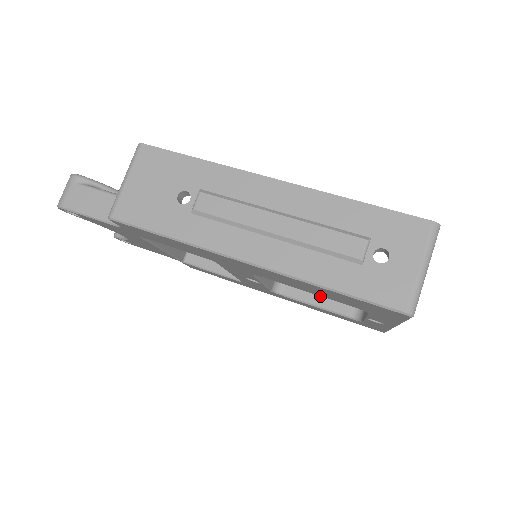
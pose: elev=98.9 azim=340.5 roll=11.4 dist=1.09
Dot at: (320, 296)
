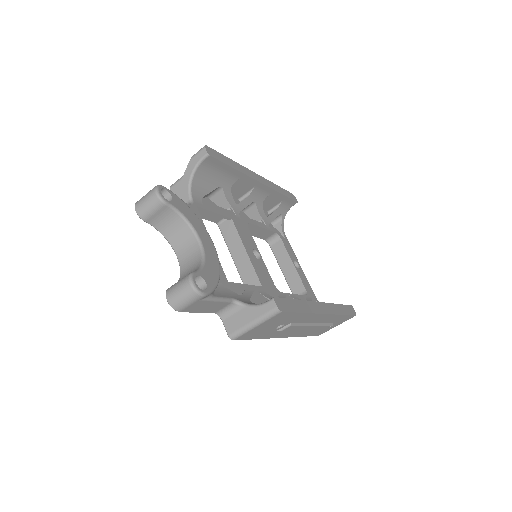
Dot at: (258, 232)
